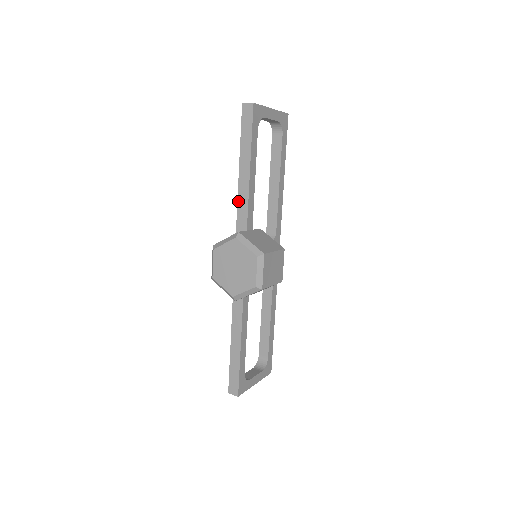
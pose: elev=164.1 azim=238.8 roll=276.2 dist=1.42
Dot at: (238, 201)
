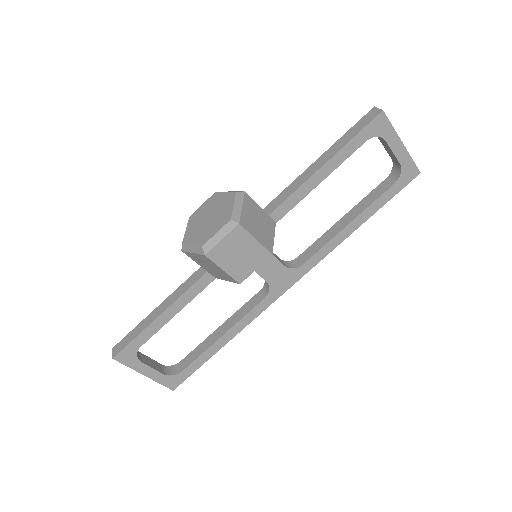
Dot at: (287, 188)
